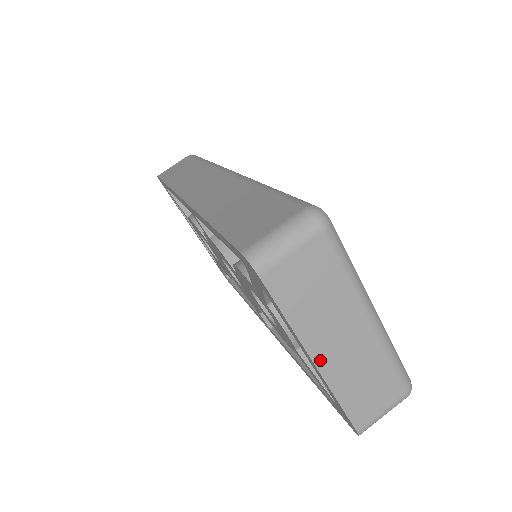
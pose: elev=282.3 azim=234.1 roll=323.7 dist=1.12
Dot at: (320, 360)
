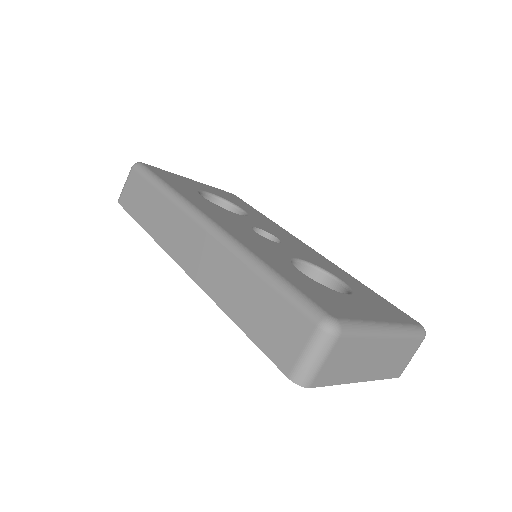
Dot at: (364, 378)
